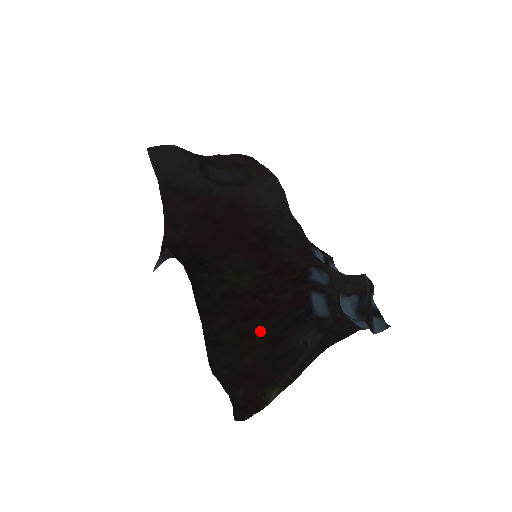
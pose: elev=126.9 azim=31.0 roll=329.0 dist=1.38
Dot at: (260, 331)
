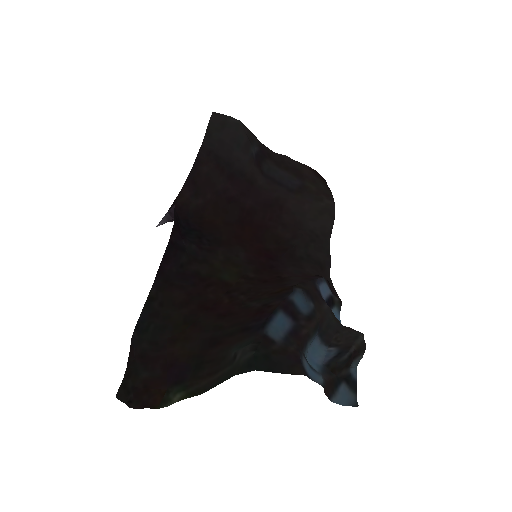
Dot at: (207, 326)
